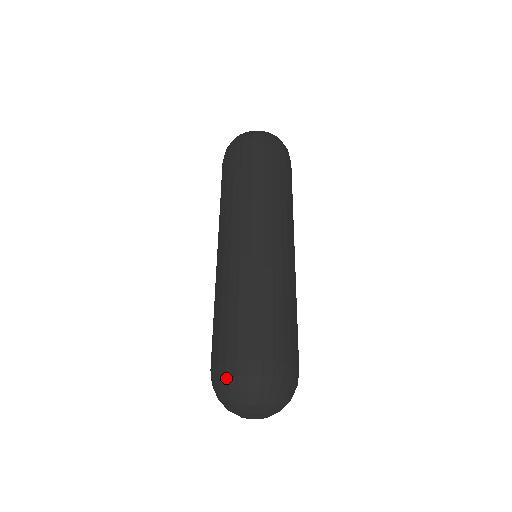
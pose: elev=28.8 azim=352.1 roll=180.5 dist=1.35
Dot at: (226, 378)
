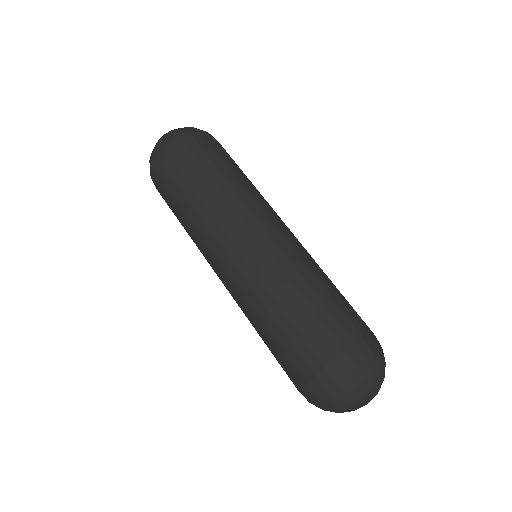
Dot at: occluded
